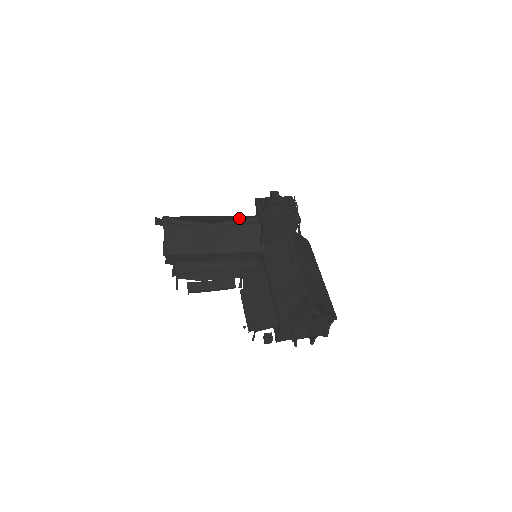
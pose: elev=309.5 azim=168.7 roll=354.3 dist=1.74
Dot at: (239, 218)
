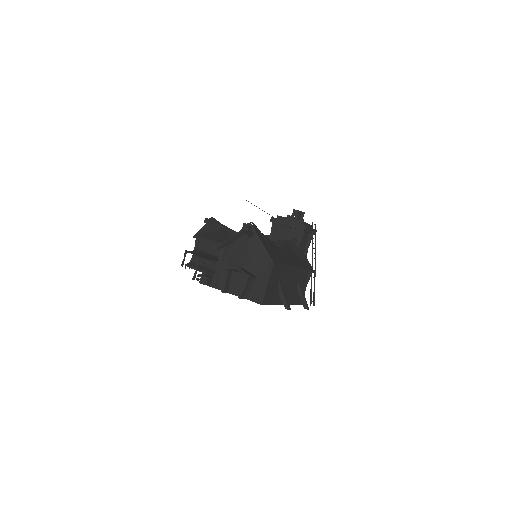
Dot at: occluded
